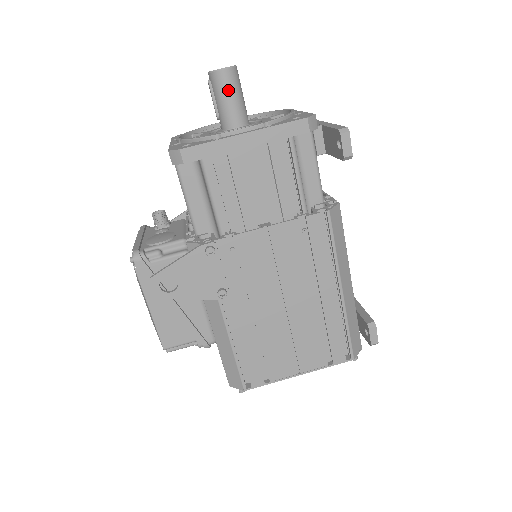
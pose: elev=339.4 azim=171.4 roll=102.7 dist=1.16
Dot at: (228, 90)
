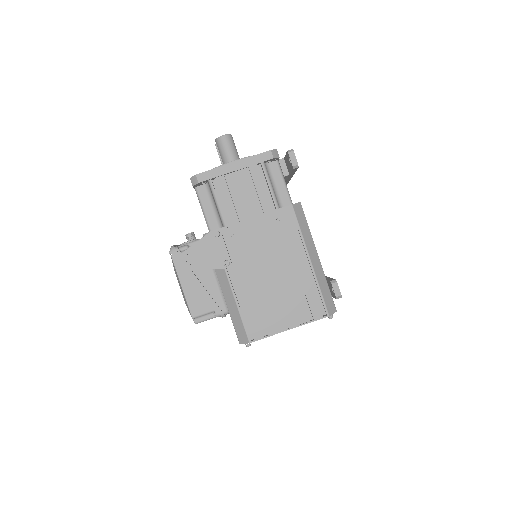
Dot at: (227, 147)
